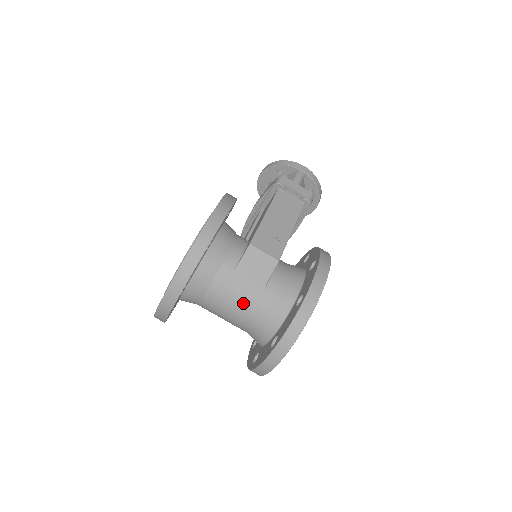
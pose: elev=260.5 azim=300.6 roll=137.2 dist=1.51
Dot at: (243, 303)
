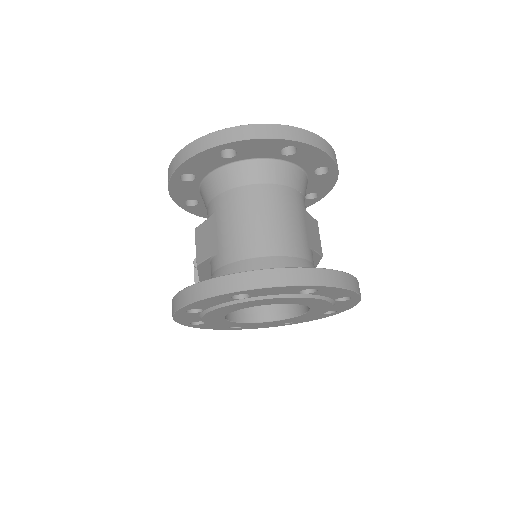
Dot at: (293, 229)
